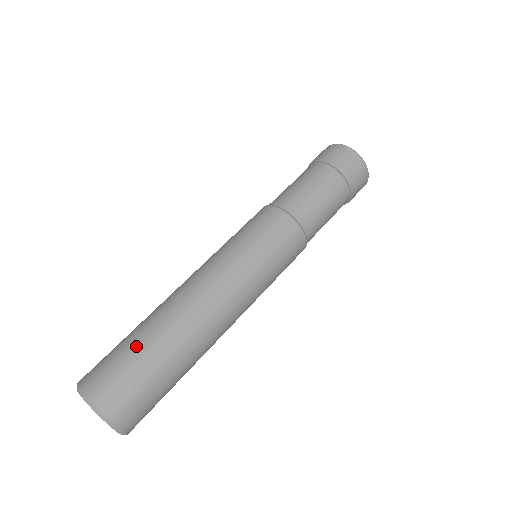
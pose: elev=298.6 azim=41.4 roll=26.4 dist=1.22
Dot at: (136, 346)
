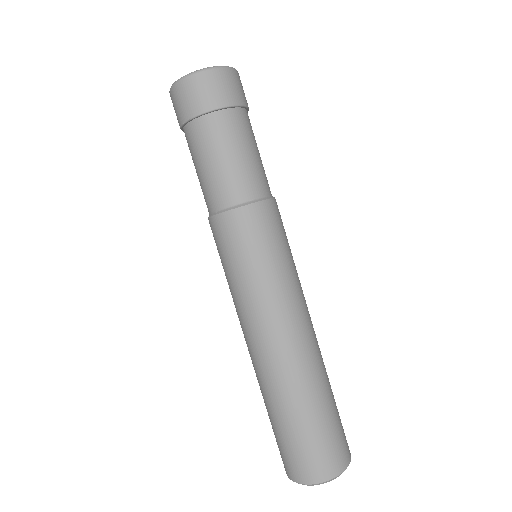
Dot at: (324, 415)
